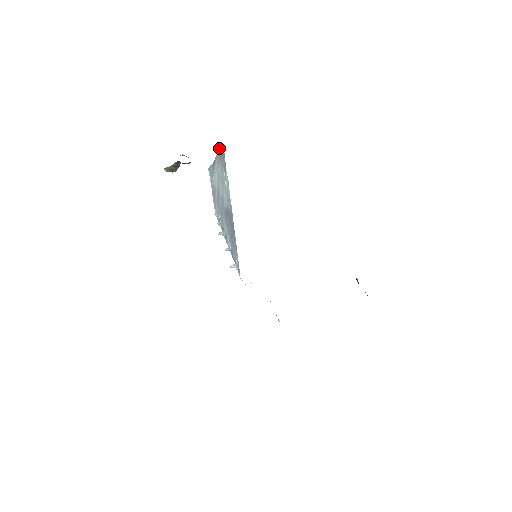
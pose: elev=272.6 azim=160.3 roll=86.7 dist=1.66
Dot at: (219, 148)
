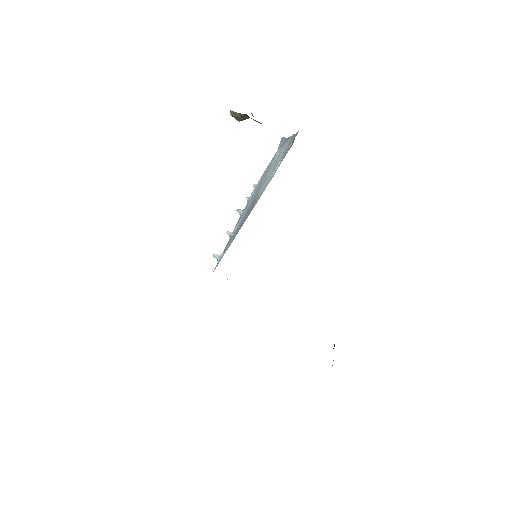
Dot at: (296, 133)
